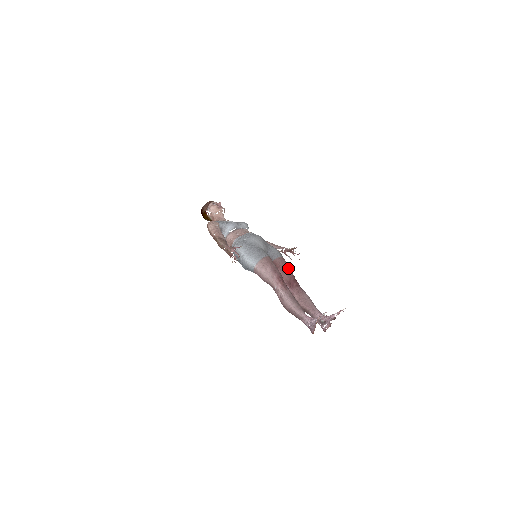
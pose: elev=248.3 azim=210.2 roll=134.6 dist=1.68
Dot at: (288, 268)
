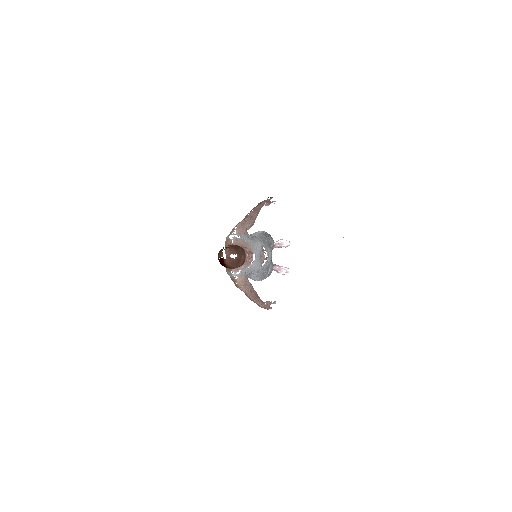
Dot at: occluded
